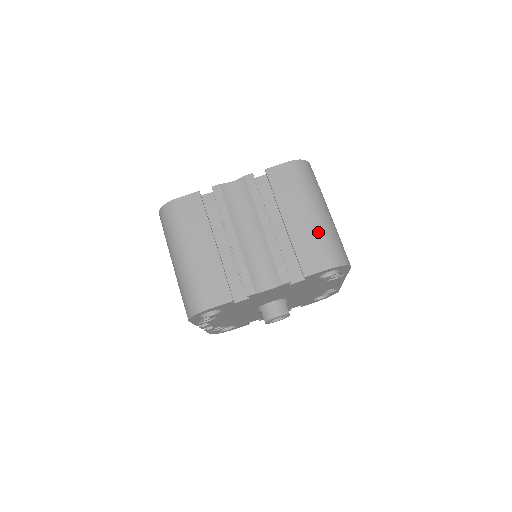
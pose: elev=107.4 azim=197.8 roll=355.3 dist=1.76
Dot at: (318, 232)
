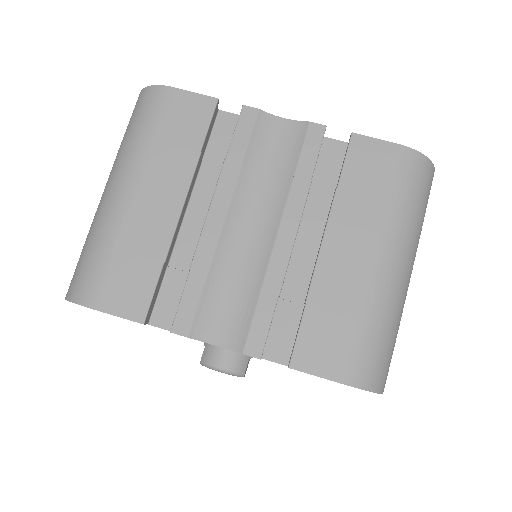
Dot at: (367, 304)
